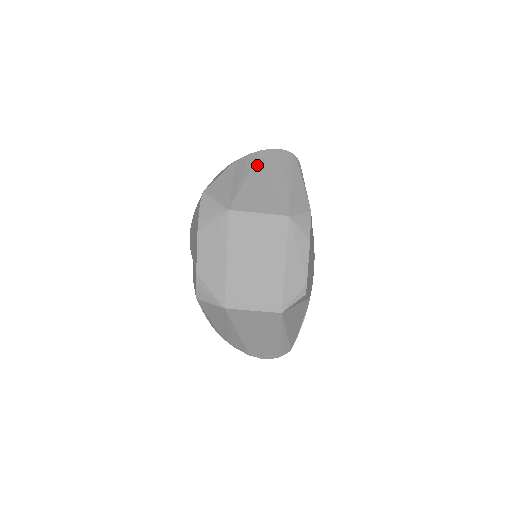
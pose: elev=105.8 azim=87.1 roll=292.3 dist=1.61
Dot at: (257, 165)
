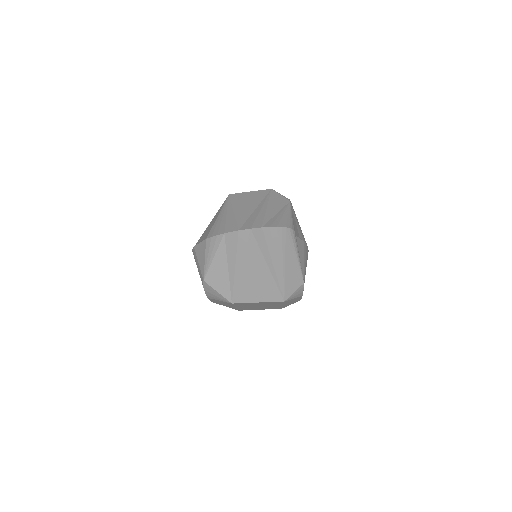
Dot at: (249, 251)
